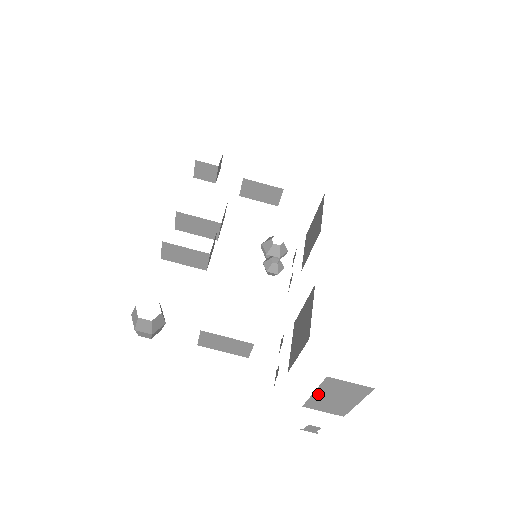
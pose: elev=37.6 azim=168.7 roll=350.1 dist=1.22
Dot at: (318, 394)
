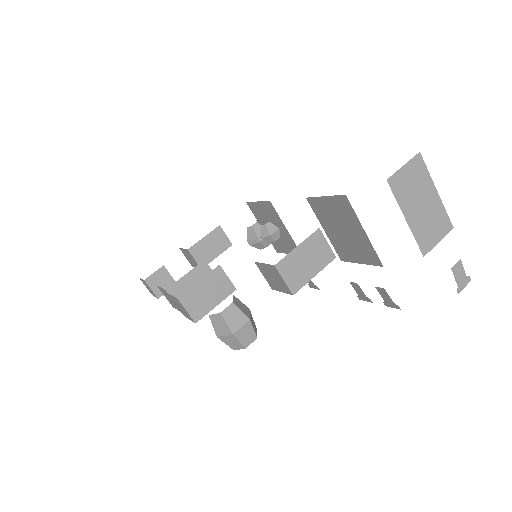
Dot at: (410, 218)
